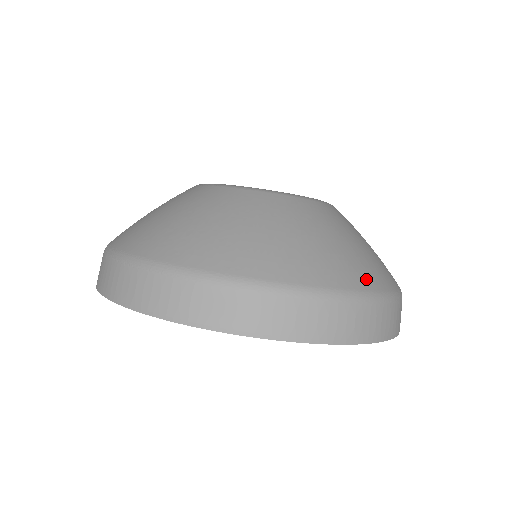
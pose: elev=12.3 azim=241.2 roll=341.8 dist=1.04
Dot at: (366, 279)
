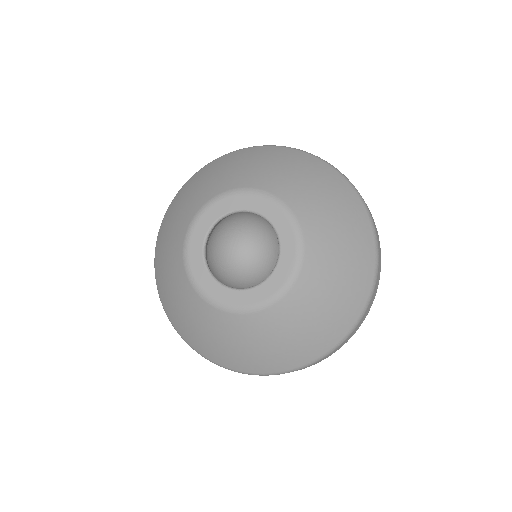
Dot at: (251, 368)
